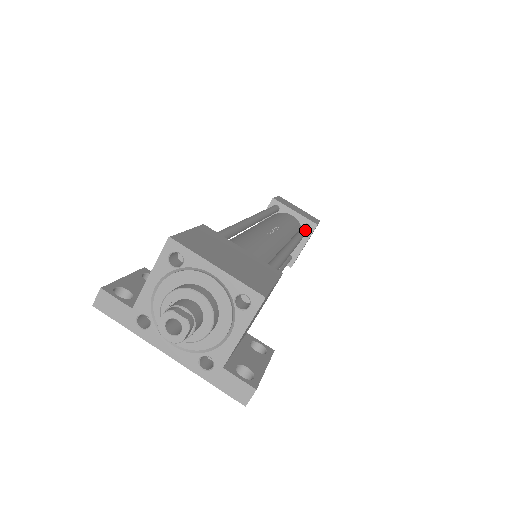
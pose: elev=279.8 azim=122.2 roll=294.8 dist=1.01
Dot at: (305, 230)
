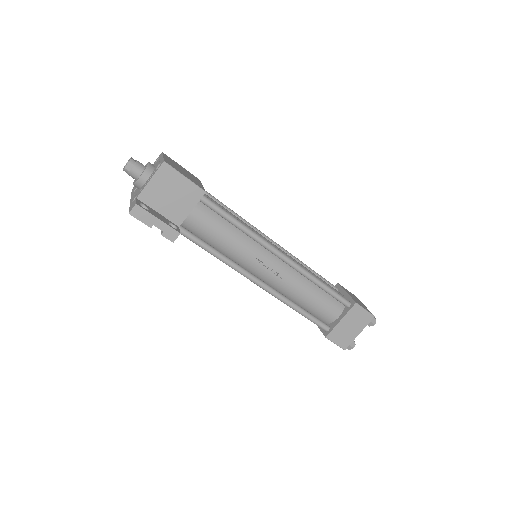
Dot at: (329, 287)
